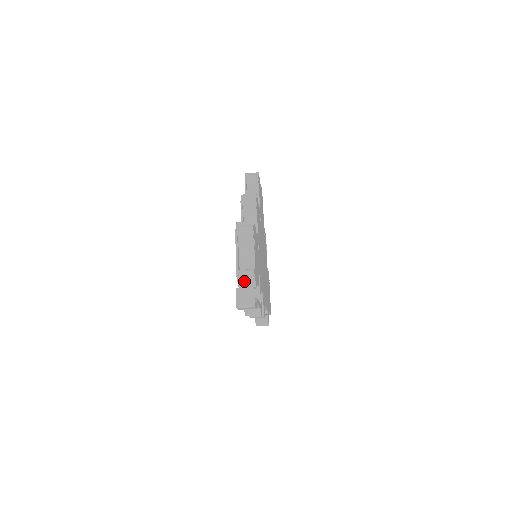
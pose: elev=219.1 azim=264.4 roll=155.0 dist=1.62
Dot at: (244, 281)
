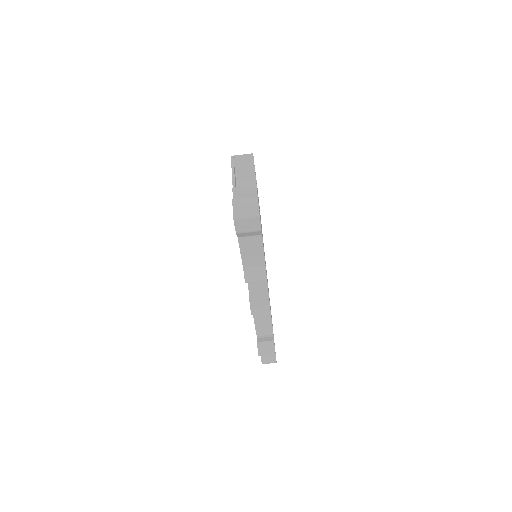
Dot at: occluded
